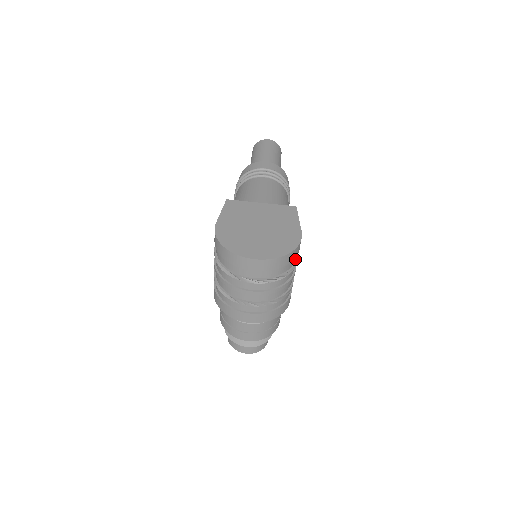
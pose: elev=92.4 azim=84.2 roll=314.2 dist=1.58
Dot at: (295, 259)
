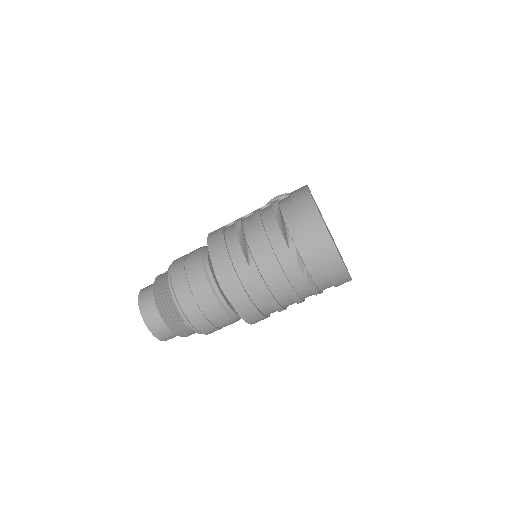
Dot at: occluded
